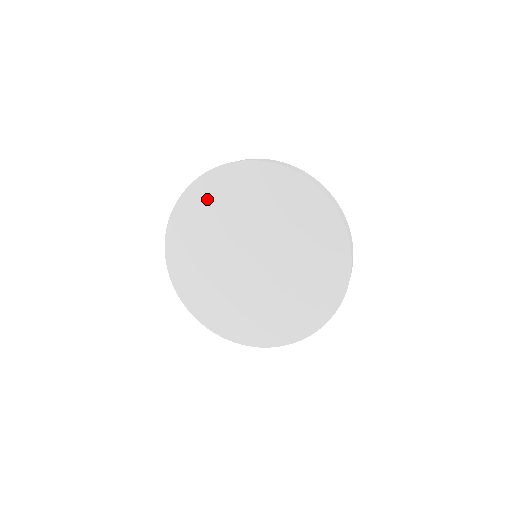
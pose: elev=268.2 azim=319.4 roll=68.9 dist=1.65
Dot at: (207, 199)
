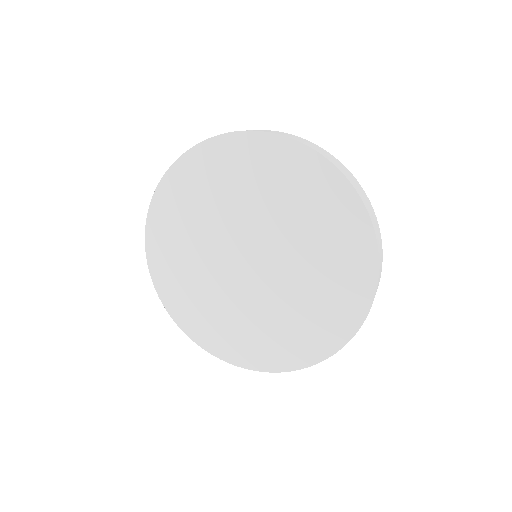
Dot at: (172, 215)
